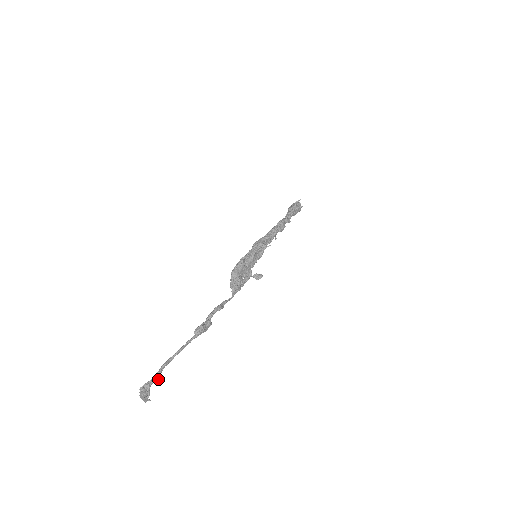
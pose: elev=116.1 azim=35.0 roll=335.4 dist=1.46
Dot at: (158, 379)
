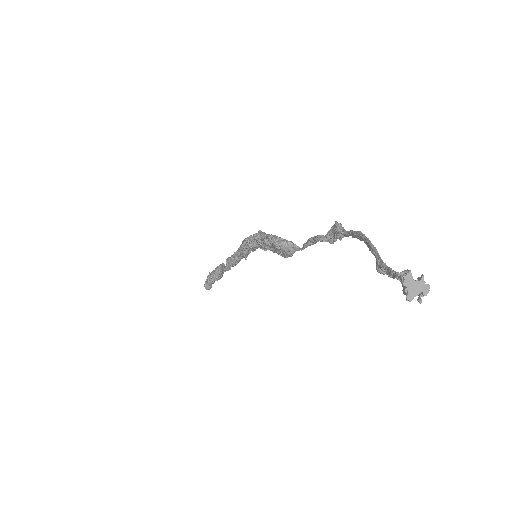
Dot at: occluded
